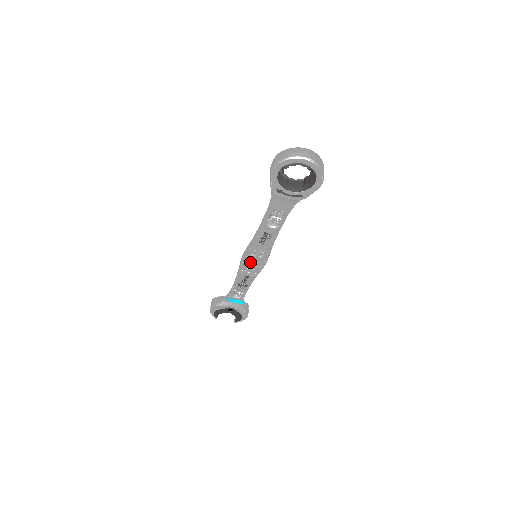
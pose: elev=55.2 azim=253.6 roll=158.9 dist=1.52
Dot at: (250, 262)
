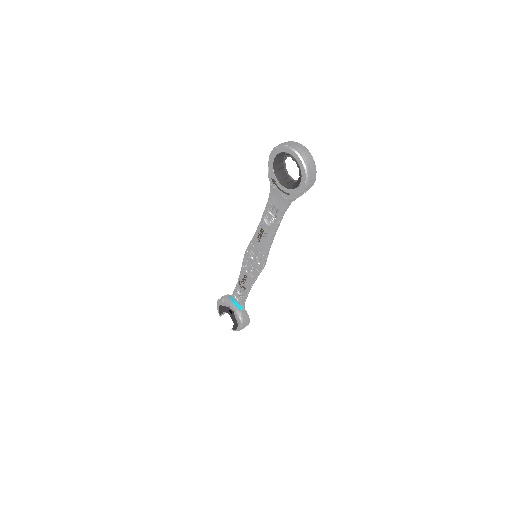
Dot at: (249, 259)
